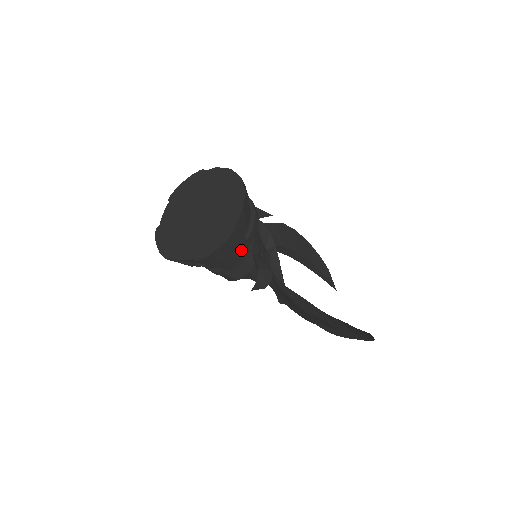
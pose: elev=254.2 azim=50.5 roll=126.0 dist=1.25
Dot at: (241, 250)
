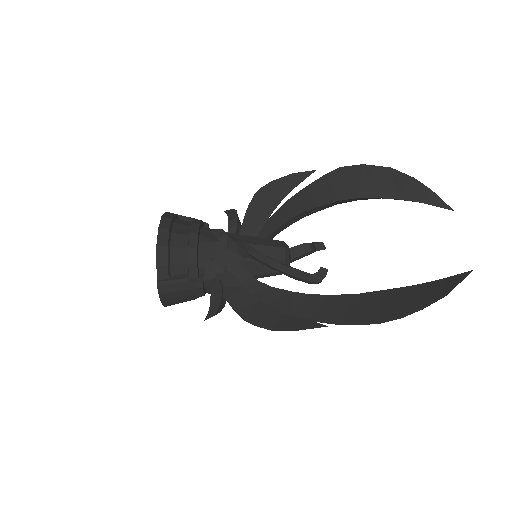
Dot at: (188, 287)
